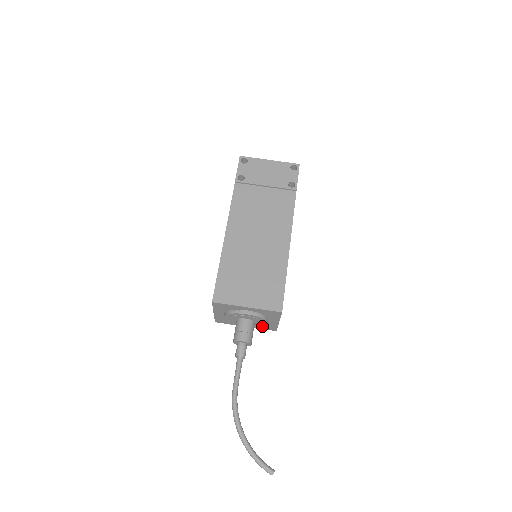
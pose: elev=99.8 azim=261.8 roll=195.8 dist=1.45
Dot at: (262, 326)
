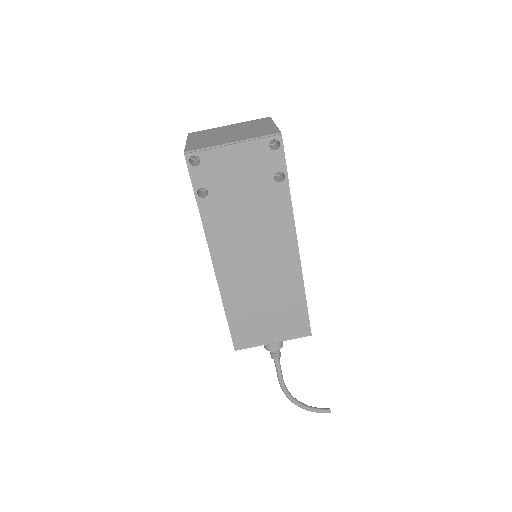
Dot at: occluded
